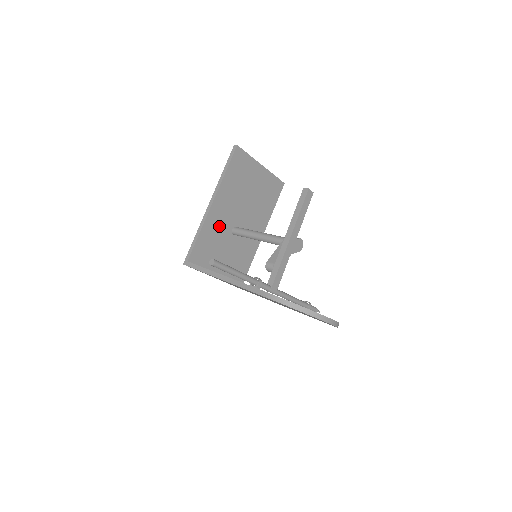
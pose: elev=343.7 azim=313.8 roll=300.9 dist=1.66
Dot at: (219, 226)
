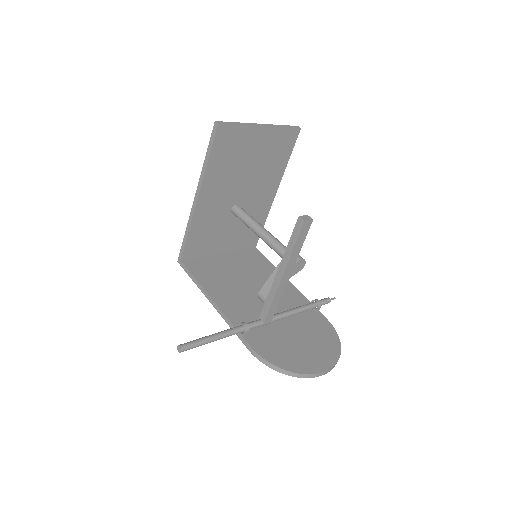
Dot at: (213, 214)
